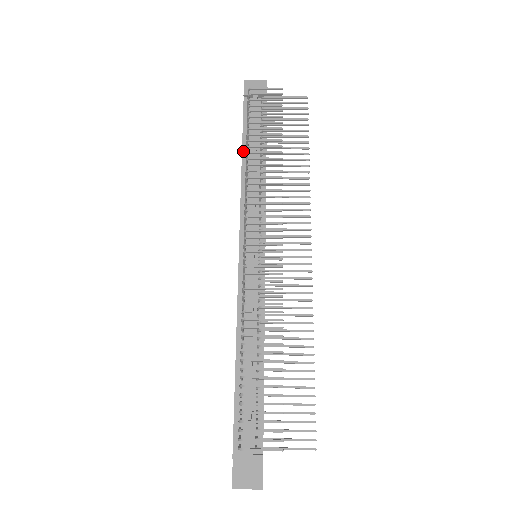
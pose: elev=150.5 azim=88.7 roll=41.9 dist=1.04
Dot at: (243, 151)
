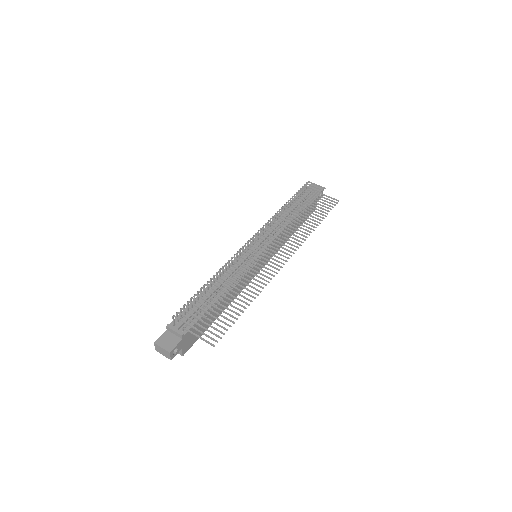
Dot at: occluded
